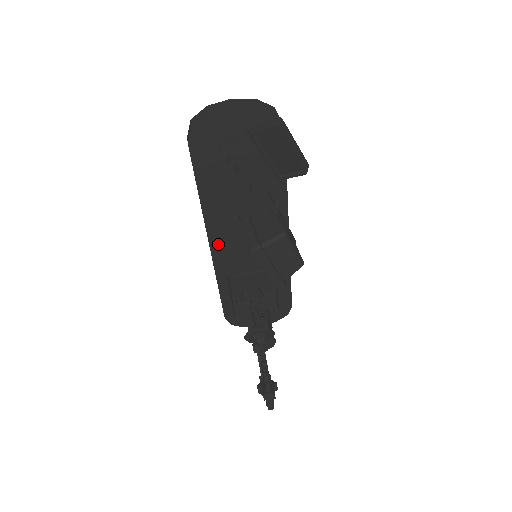
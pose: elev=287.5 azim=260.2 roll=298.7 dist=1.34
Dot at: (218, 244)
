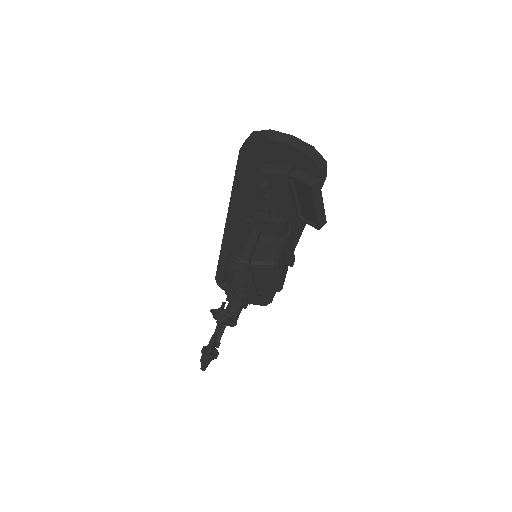
Dot at: (232, 229)
